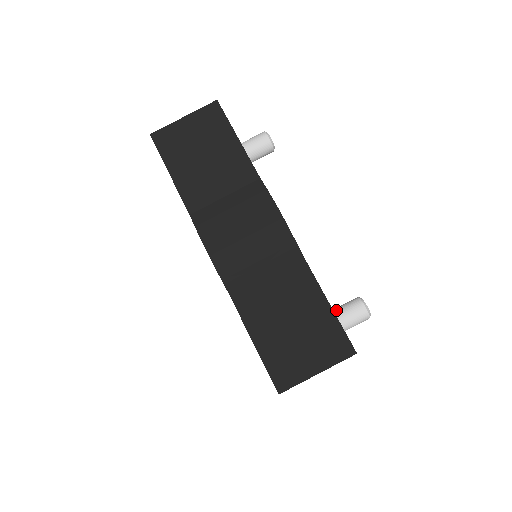
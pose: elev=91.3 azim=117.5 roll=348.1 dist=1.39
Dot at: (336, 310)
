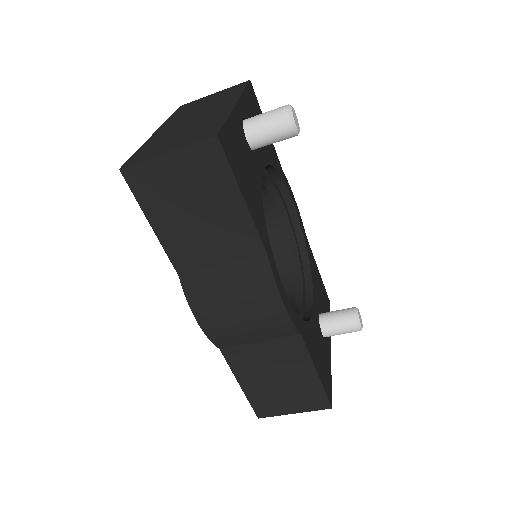
Dot at: (329, 321)
